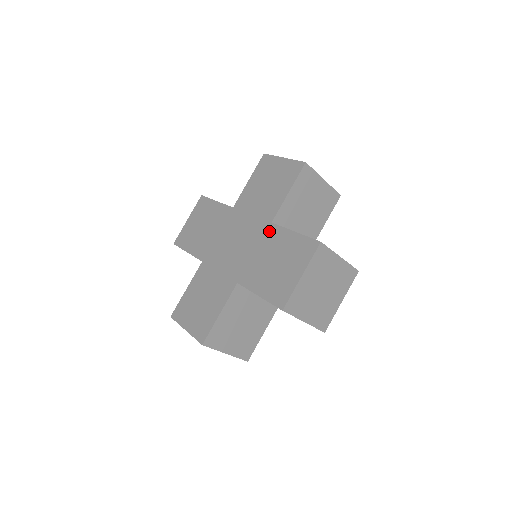
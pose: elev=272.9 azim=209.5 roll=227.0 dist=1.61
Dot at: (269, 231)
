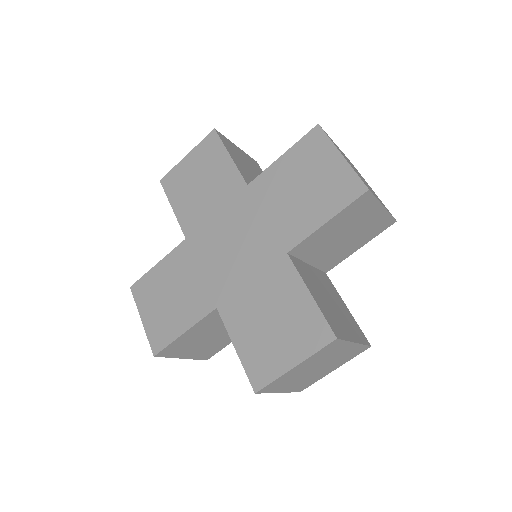
Dot at: (255, 190)
